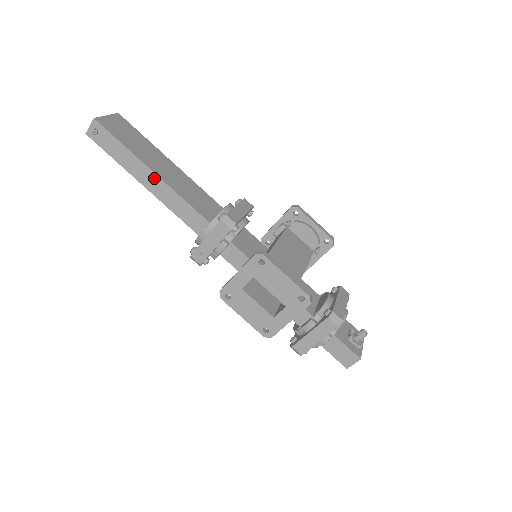
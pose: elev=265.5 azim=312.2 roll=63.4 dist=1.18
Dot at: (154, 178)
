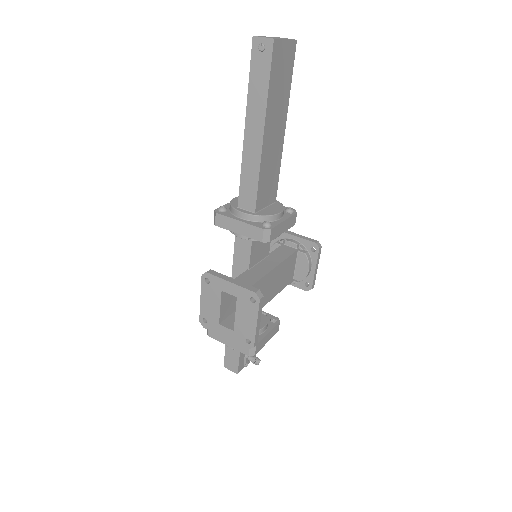
Dot at: (258, 139)
